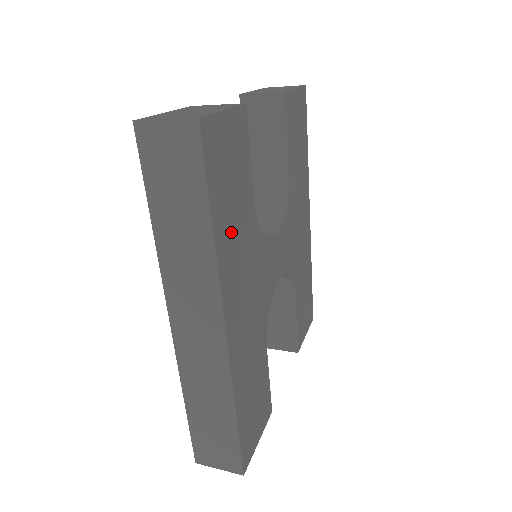
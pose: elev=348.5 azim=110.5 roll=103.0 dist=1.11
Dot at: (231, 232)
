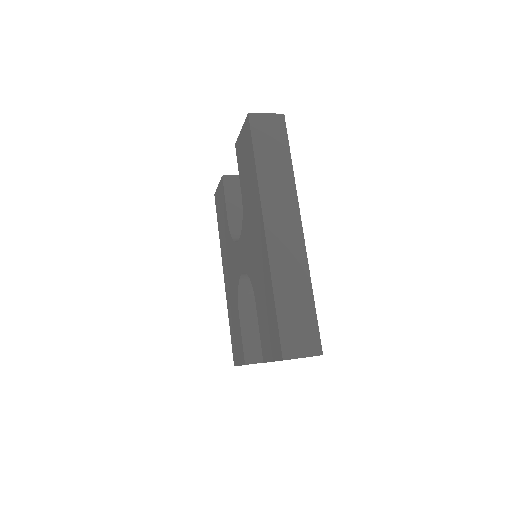
Dot at: occluded
